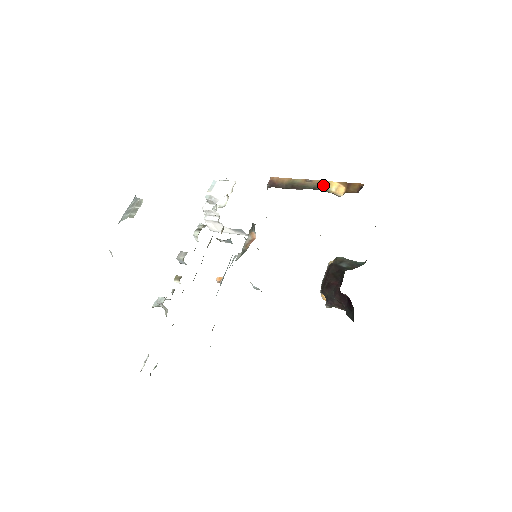
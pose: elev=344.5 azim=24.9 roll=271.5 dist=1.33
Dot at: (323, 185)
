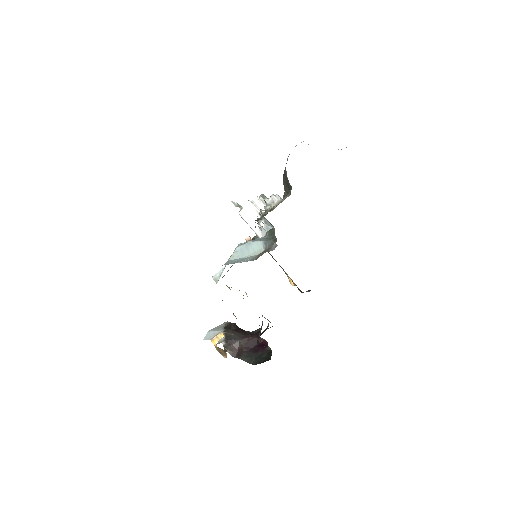
Dot at: occluded
